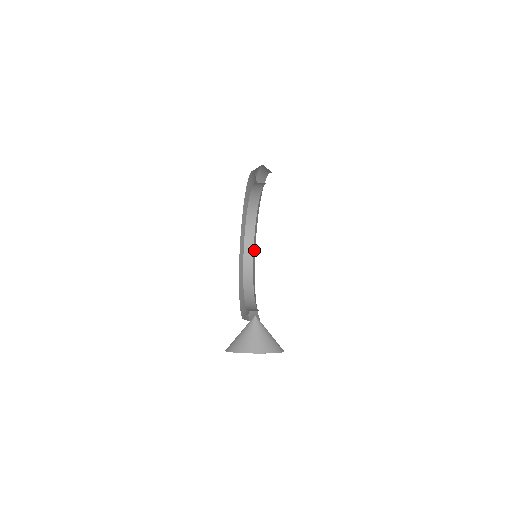
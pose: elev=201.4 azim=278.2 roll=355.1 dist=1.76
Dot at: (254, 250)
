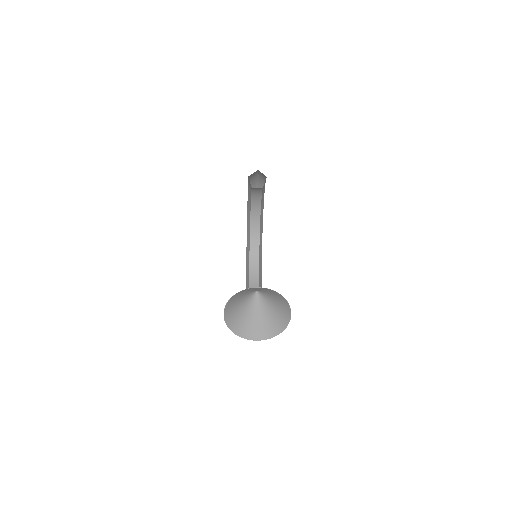
Dot at: occluded
